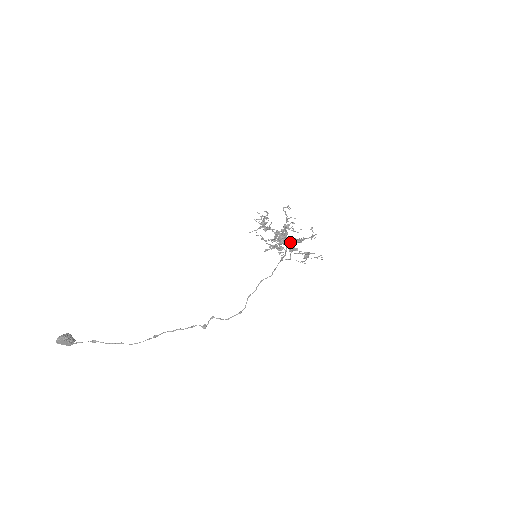
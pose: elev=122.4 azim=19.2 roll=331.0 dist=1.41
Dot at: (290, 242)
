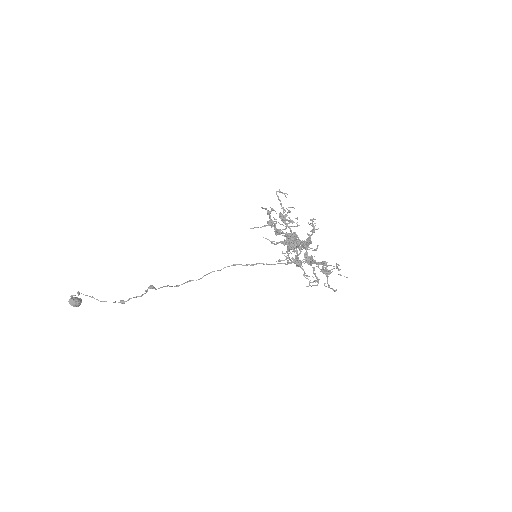
Dot at: occluded
